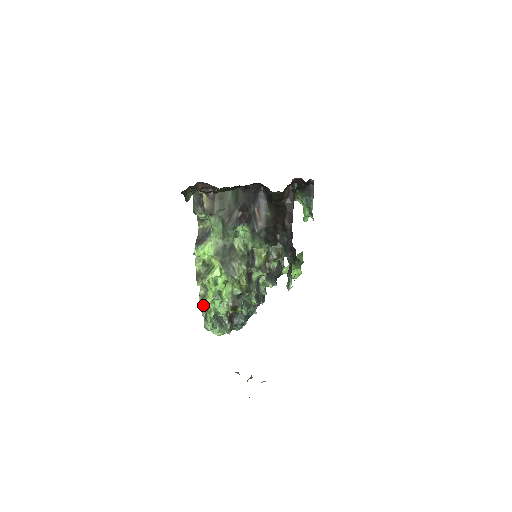
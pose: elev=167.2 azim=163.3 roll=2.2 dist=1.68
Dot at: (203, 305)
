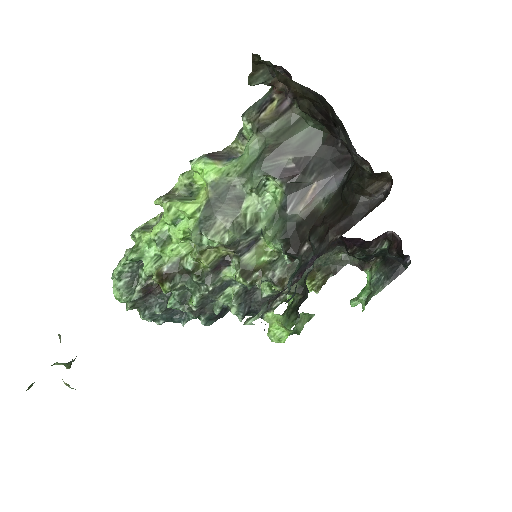
Dot at: (137, 237)
